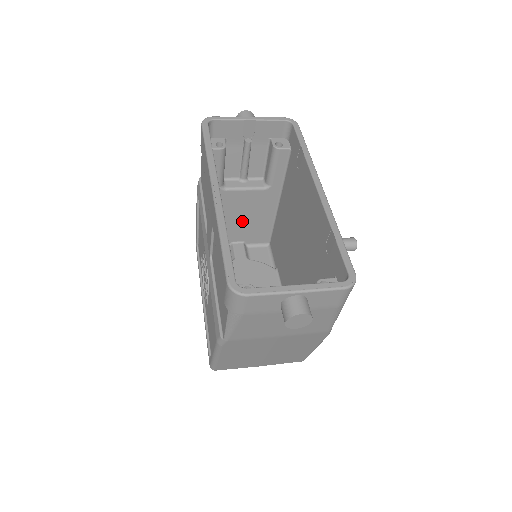
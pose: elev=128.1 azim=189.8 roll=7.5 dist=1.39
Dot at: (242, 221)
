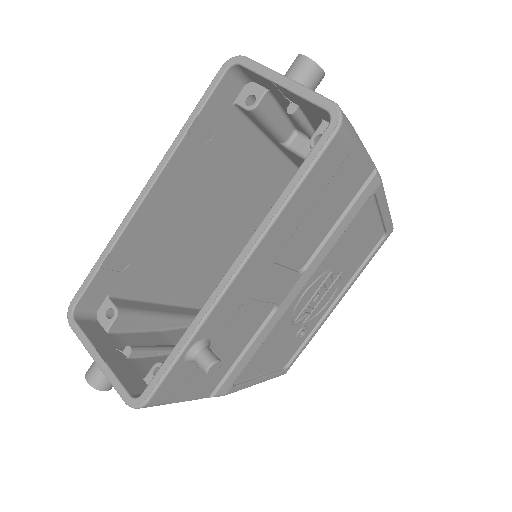
Dot at: occluded
